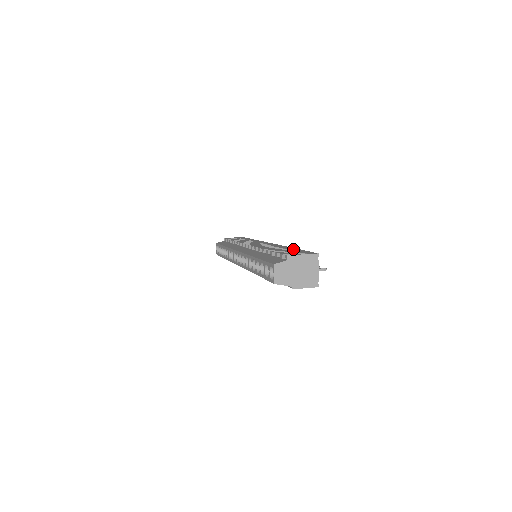
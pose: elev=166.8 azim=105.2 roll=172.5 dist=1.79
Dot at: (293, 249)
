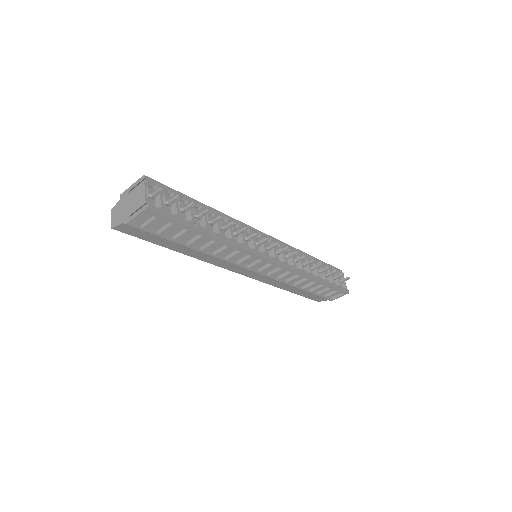
Dot at: occluded
